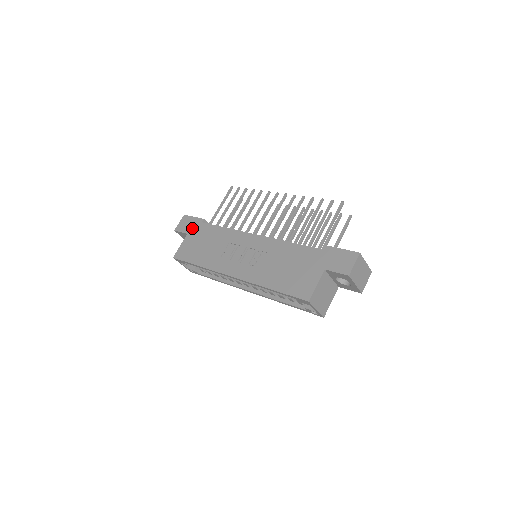
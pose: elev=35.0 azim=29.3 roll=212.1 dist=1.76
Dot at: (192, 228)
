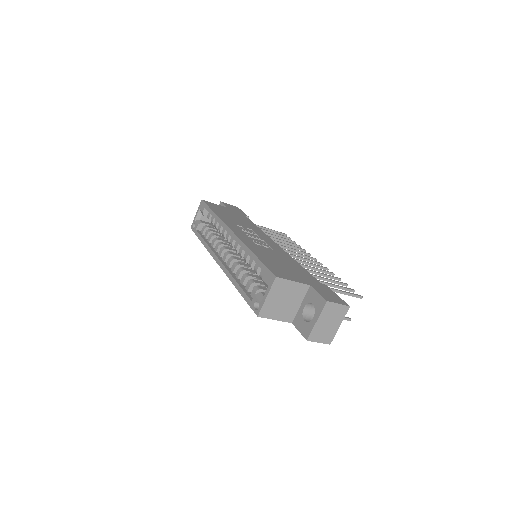
Dot at: (235, 210)
